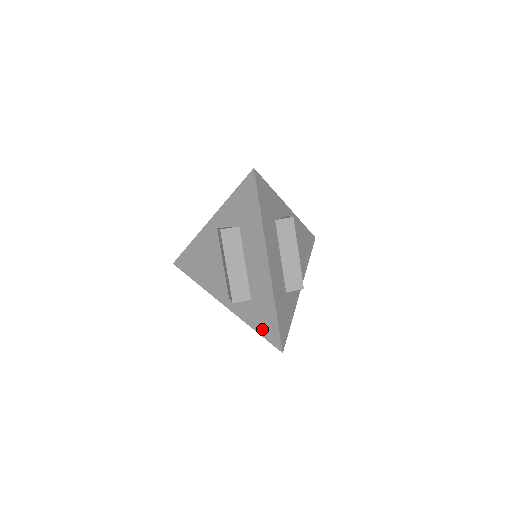
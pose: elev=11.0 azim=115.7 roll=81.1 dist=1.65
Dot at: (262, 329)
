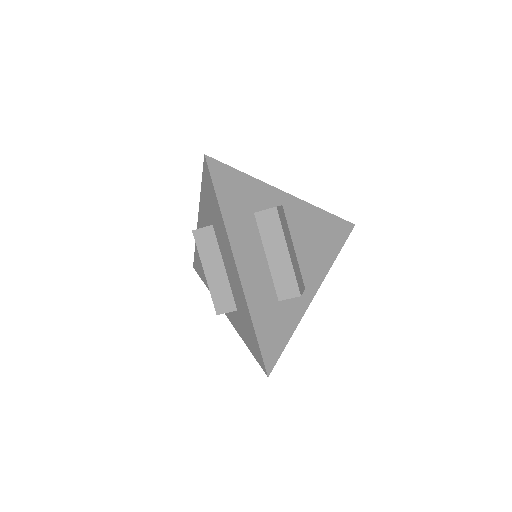
Dot at: (250, 346)
